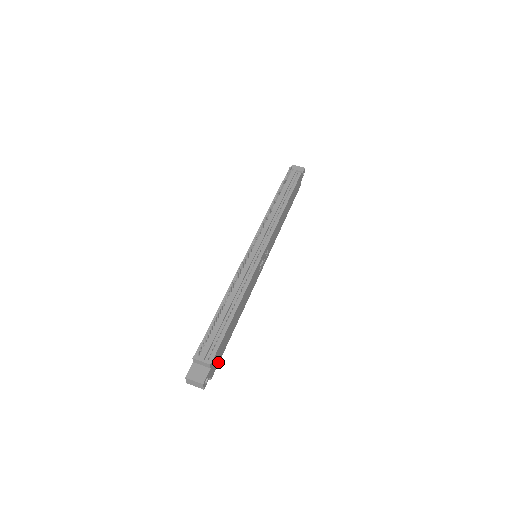
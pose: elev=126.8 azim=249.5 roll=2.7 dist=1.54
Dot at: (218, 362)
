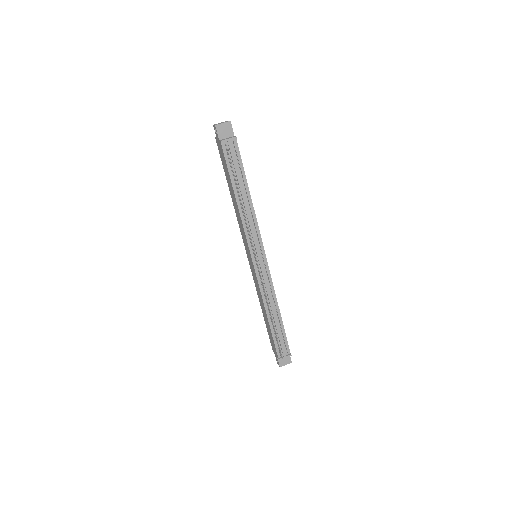
Dot at: occluded
